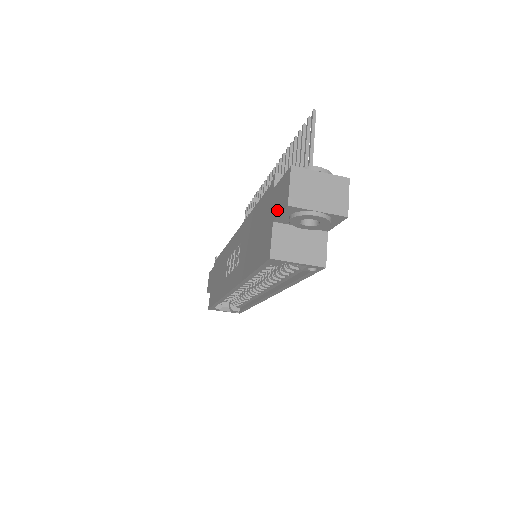
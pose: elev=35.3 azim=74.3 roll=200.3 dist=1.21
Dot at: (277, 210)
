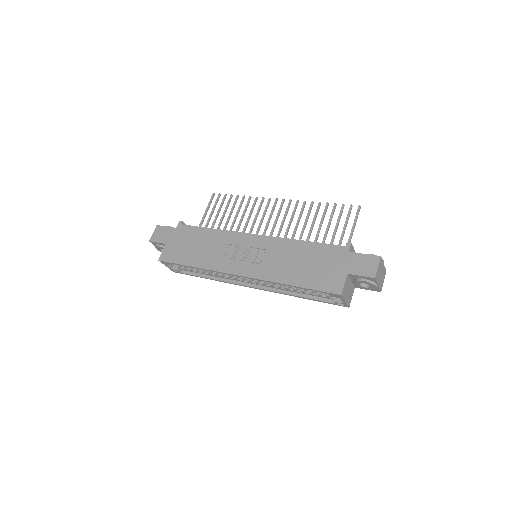
Dot at: (356, 271)
